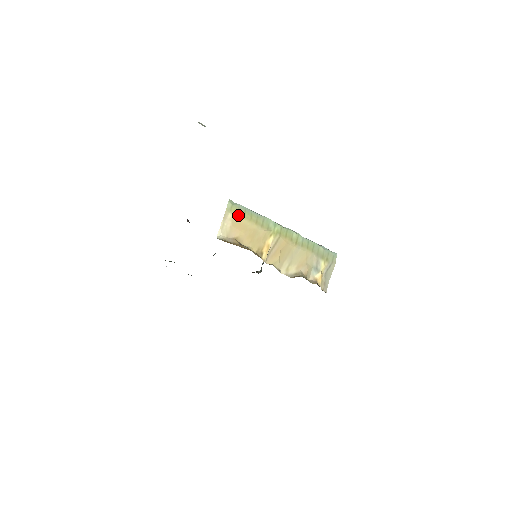
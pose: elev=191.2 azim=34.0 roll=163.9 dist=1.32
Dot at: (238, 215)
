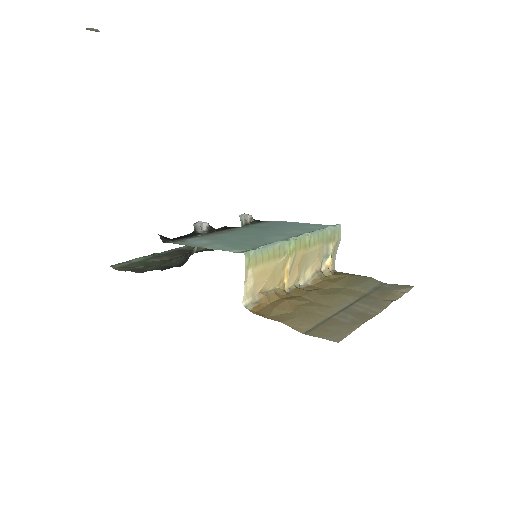
Dot at: (257, 265)
